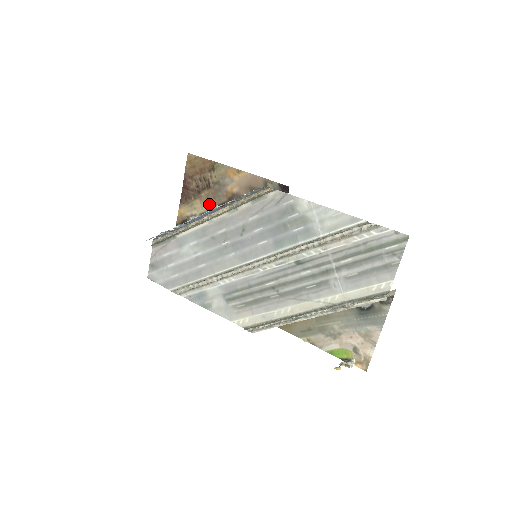
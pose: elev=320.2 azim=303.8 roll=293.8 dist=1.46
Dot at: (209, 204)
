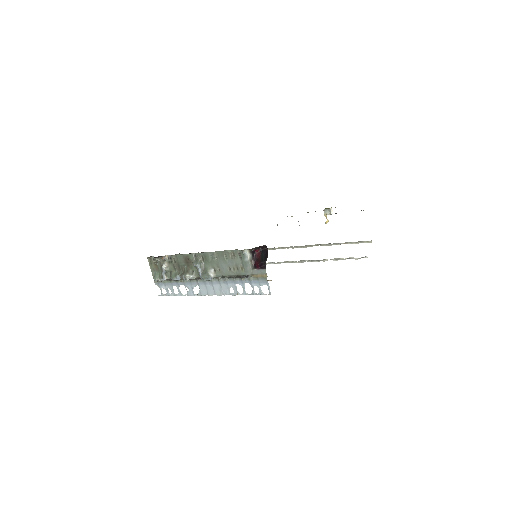
Dot at: occluded
